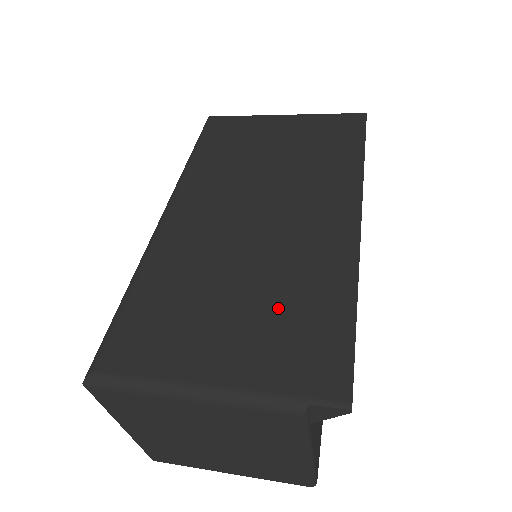
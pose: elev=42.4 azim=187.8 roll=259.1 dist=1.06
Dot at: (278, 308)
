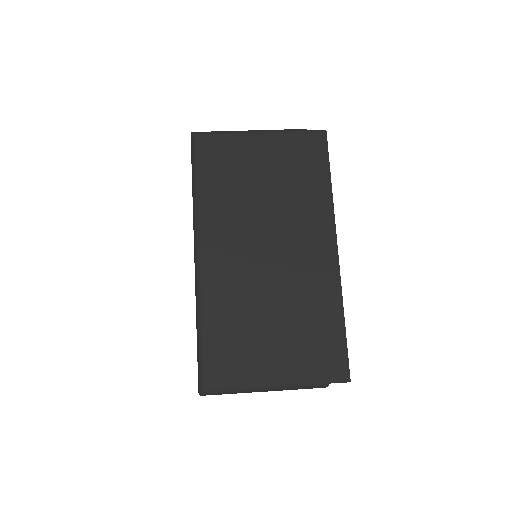
Dot at: (301, 328)
